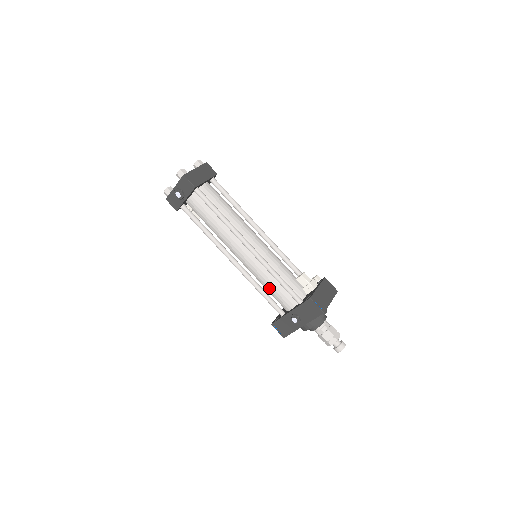
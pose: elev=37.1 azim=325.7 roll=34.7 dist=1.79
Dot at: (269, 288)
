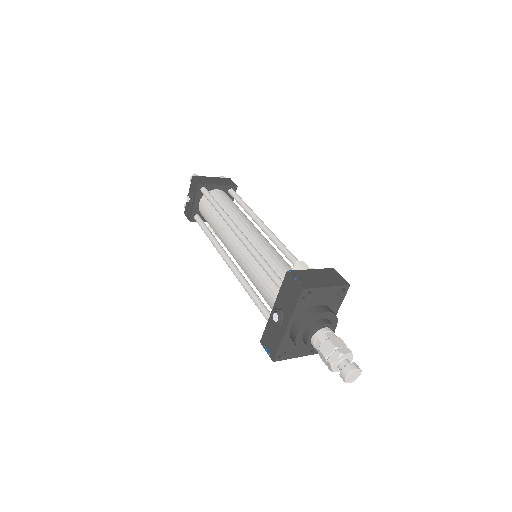
Dot at: (257, 284)
